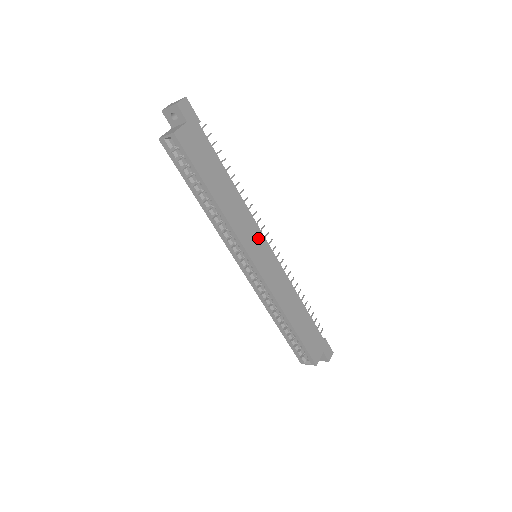
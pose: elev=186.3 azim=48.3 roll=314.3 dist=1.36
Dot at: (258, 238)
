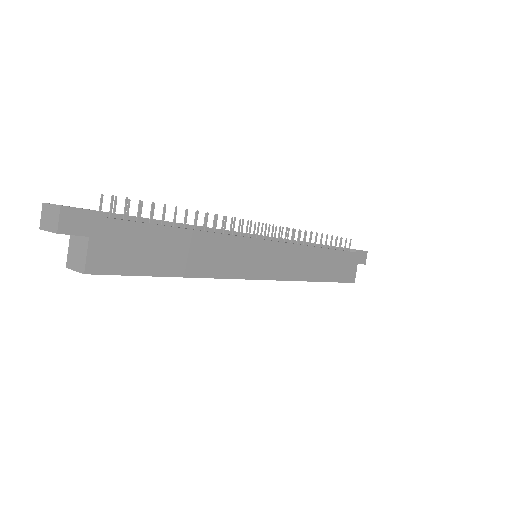
Dot at: (252, 249)
